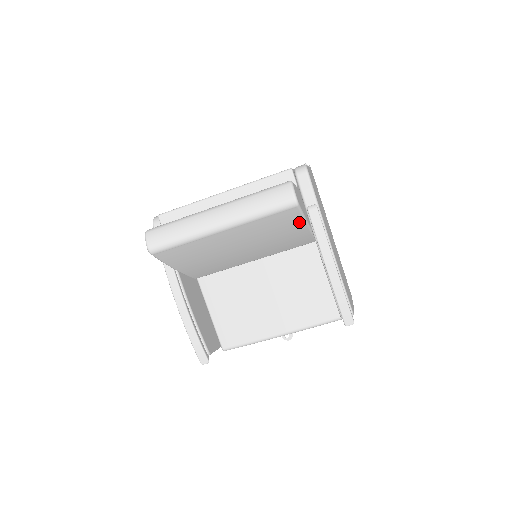
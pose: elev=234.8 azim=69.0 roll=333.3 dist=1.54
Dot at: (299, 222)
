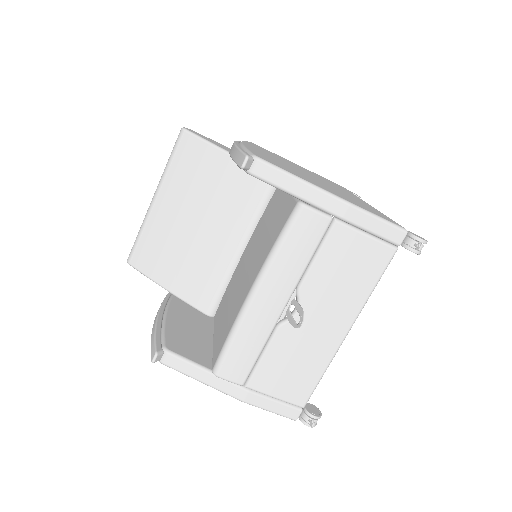
Dot at: (208, 150)
